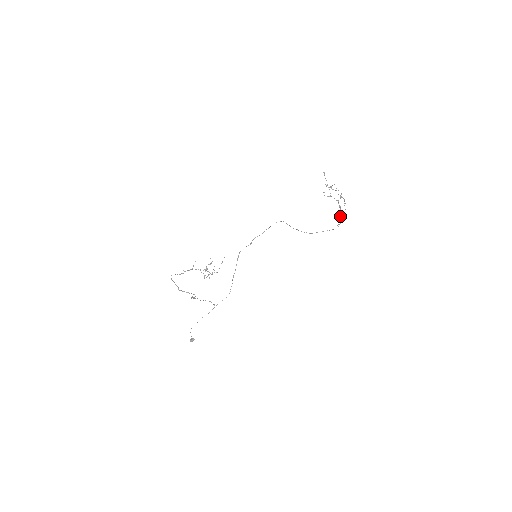
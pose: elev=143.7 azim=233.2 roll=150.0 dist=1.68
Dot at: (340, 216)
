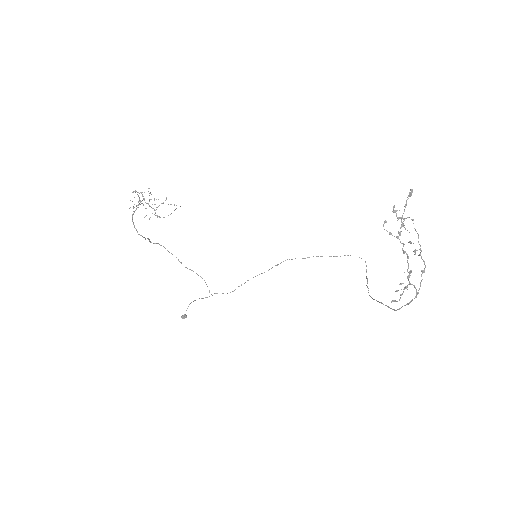
Dot at: occluded
